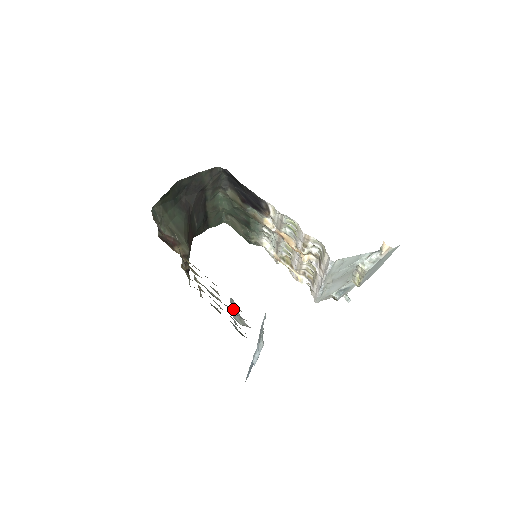
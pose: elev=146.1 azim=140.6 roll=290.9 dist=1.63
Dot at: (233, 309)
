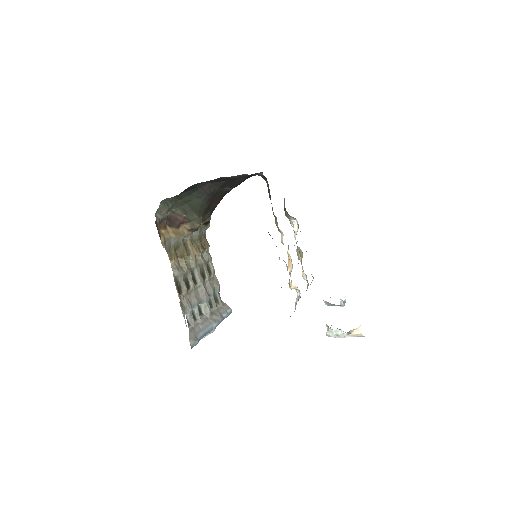
Dot at: (195, 307)
